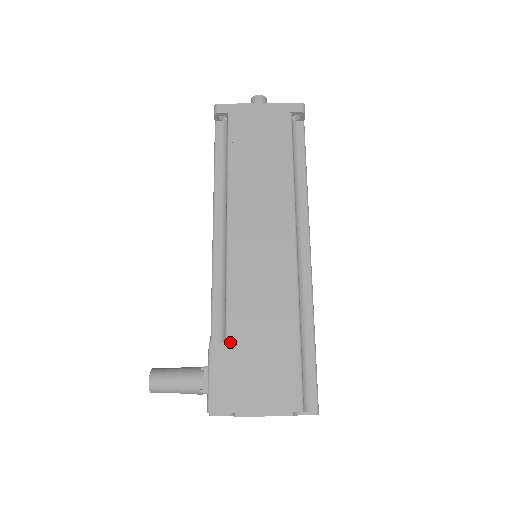
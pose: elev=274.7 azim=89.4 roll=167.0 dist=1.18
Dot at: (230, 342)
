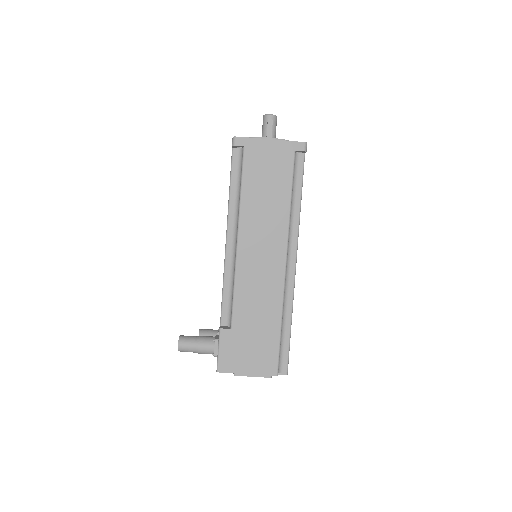
Dot at: (234, 329)
